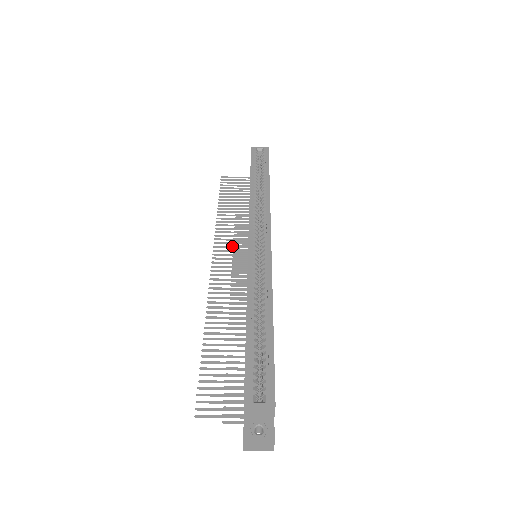
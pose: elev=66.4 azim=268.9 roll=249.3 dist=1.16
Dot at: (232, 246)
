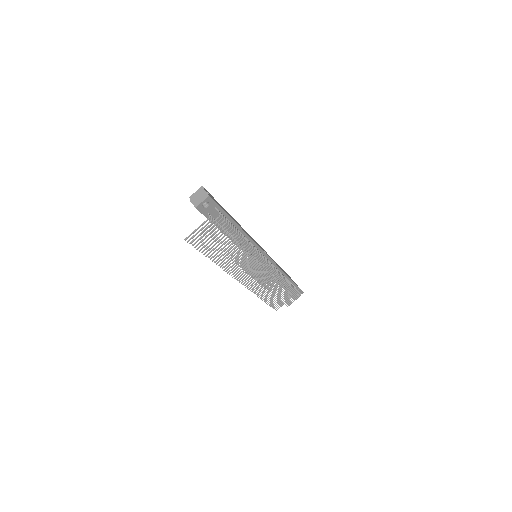
Dot at: (256, 280)
